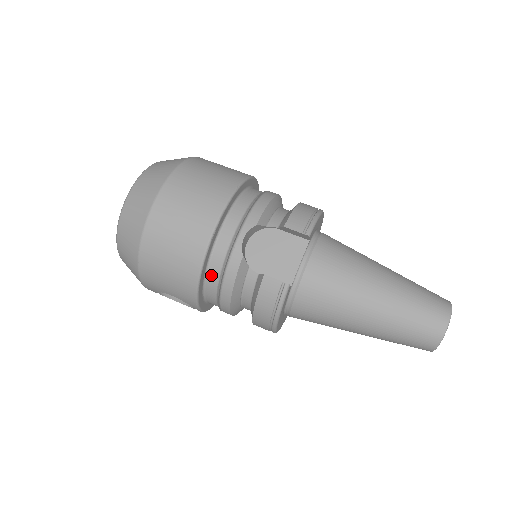
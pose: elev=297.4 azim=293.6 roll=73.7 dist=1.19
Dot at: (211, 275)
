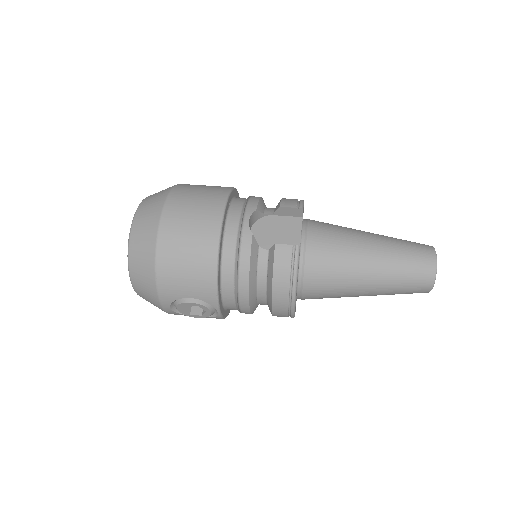
Dot at: (226, 261)
